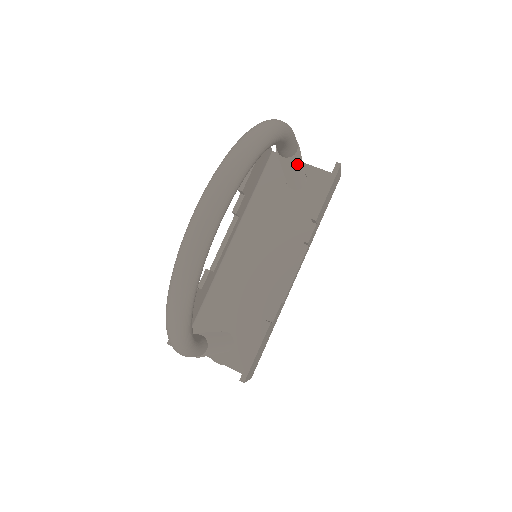
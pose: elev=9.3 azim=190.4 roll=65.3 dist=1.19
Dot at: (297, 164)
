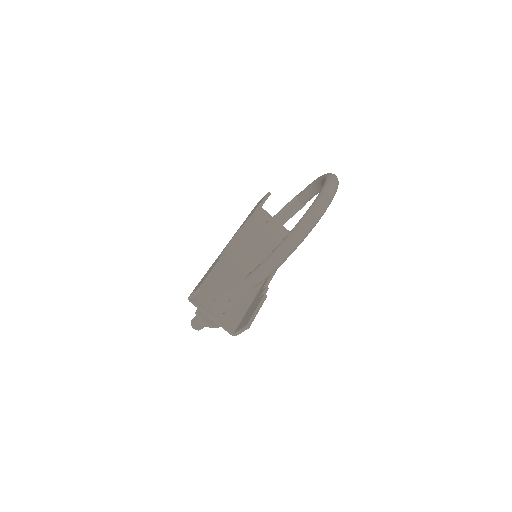
Dot at: occluded
